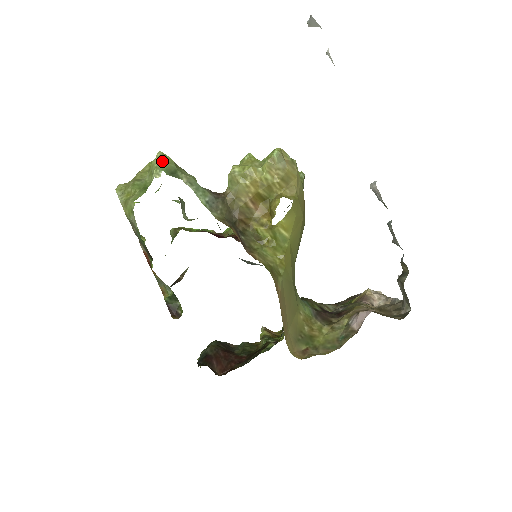
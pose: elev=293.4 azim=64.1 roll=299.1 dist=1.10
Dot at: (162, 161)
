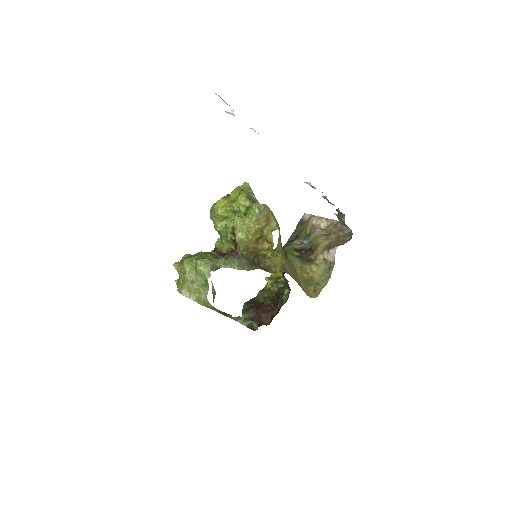
Dot at: (204, 265)
